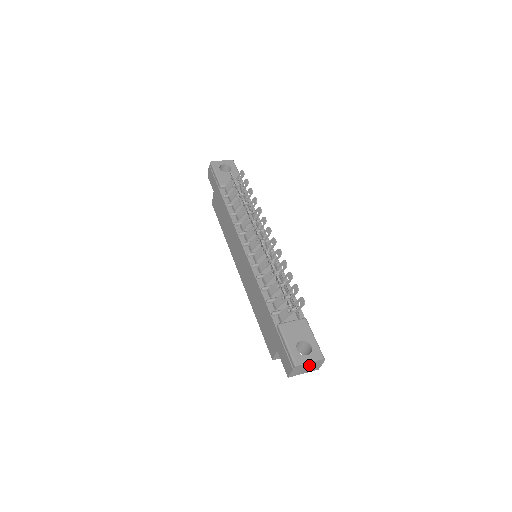
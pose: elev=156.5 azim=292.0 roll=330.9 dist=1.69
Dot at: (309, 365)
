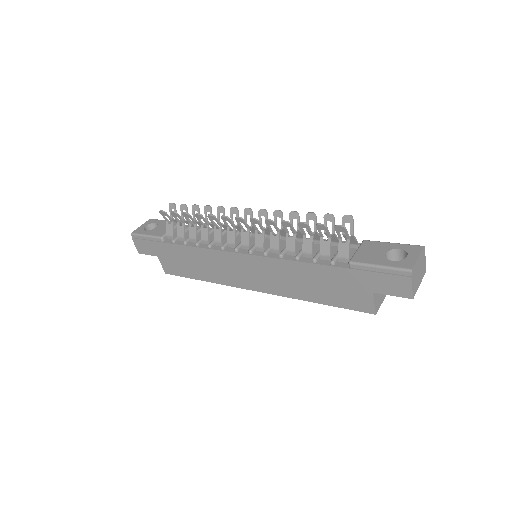
Dot at: (418, 265)
